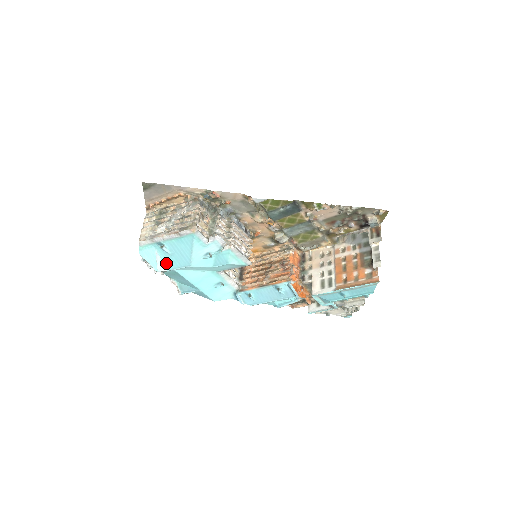
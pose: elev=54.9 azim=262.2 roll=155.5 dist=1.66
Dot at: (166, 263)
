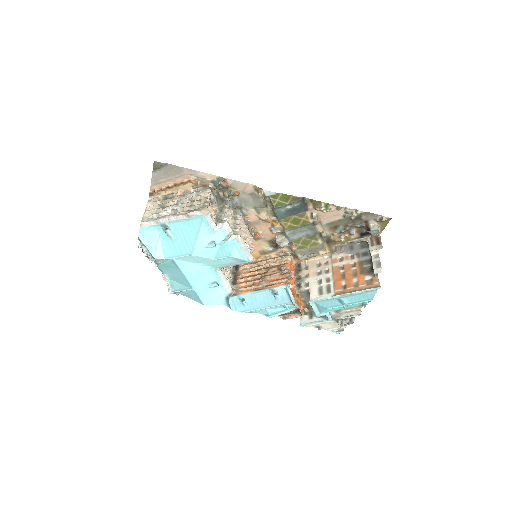
Dot at: (166, 250)
